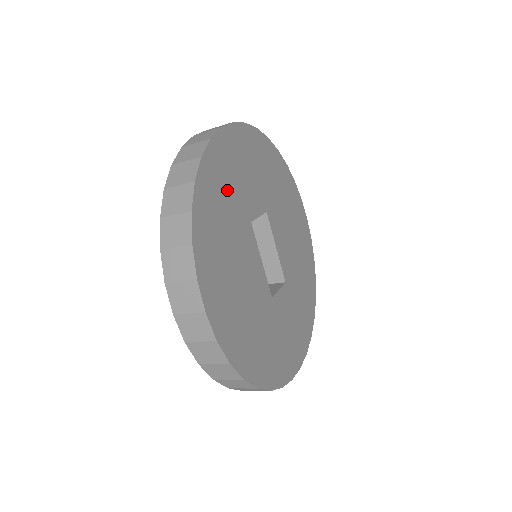
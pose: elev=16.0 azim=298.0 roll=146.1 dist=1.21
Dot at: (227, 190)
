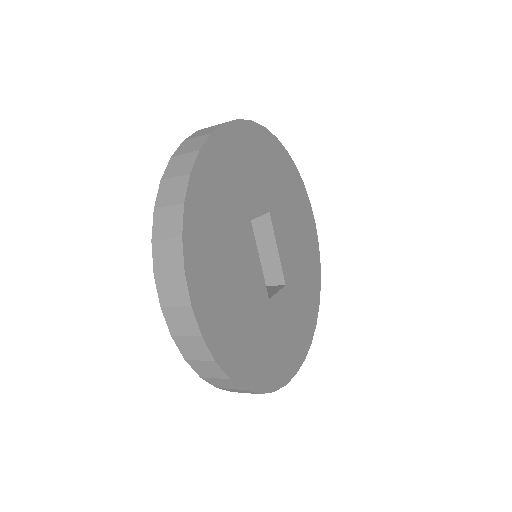
Dot at: (226, 186)
